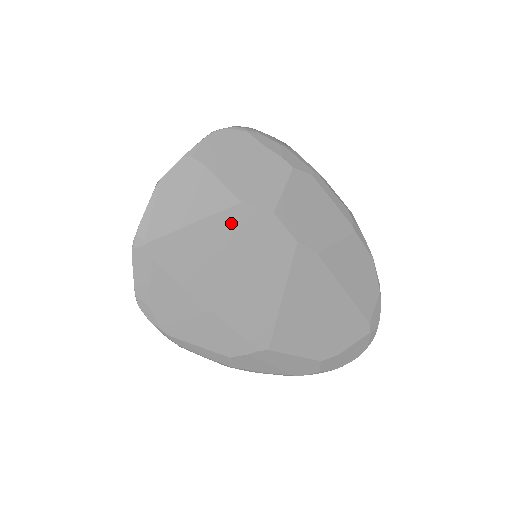
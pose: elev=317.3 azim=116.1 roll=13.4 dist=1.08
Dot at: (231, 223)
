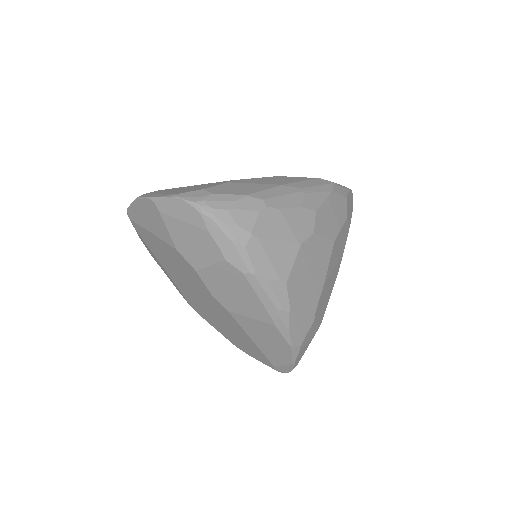
Dot at: (172, 252)
